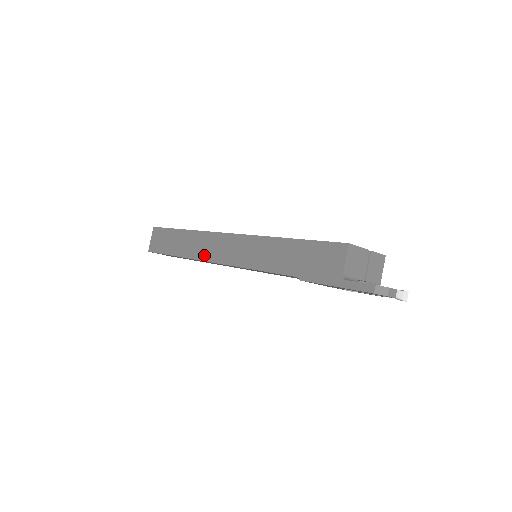
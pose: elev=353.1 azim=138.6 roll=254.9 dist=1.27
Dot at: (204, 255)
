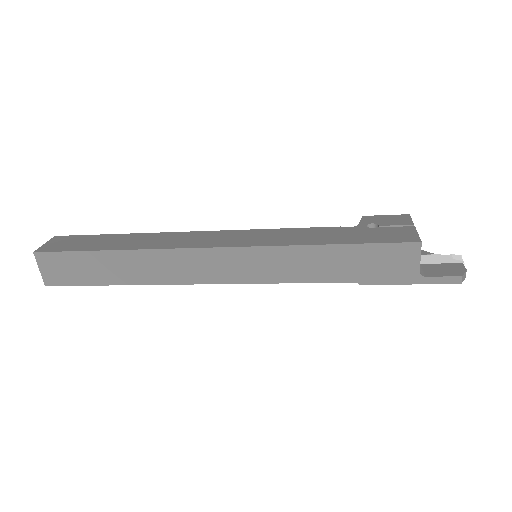
Dot at: (180, 278)
